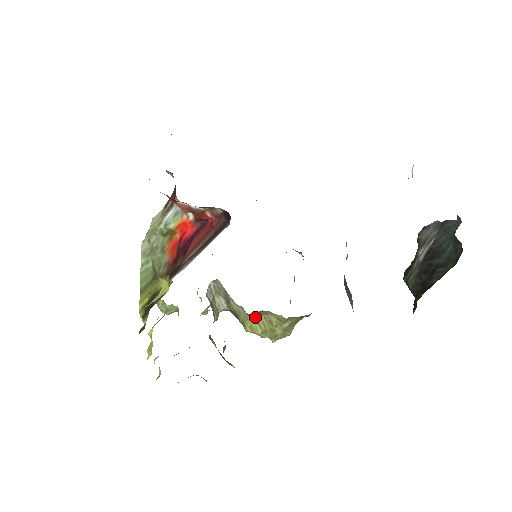
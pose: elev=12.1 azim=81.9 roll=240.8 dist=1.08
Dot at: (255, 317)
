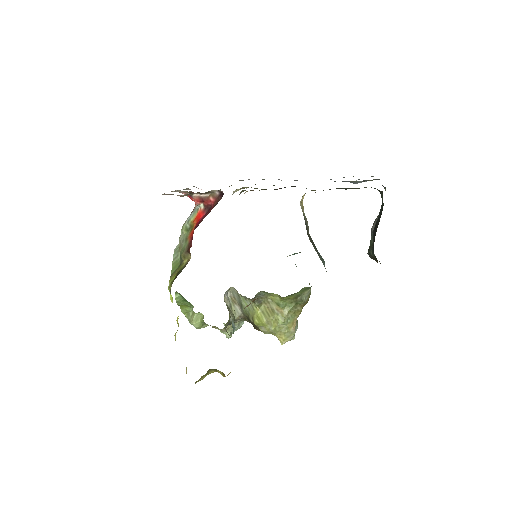
Dot at: (259, 306)
